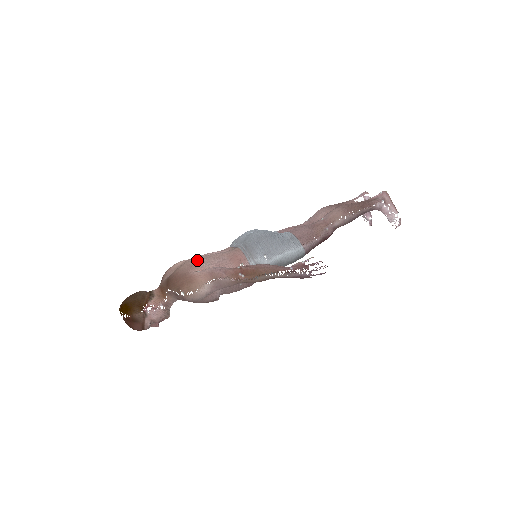
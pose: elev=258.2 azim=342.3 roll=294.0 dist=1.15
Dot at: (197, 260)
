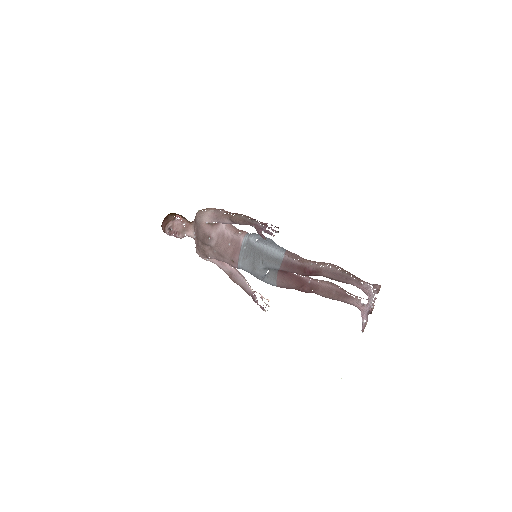
Dot at: occluded
